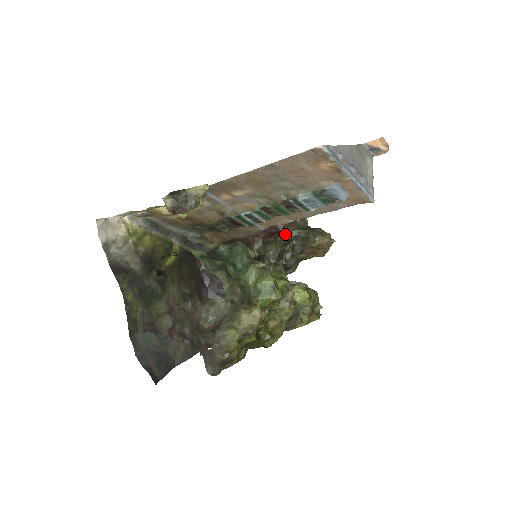
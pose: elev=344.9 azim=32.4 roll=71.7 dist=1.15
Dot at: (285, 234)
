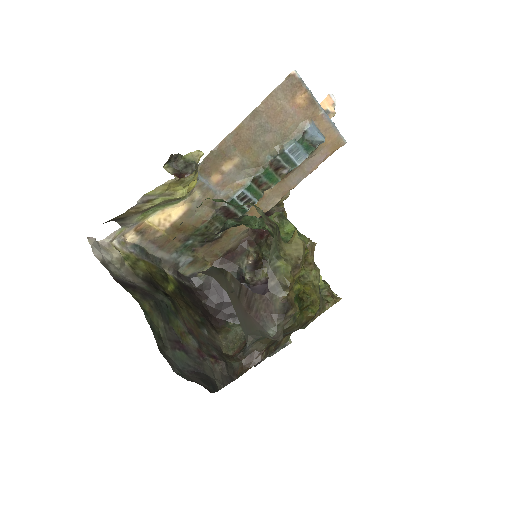
Dot at: (272, 237)
